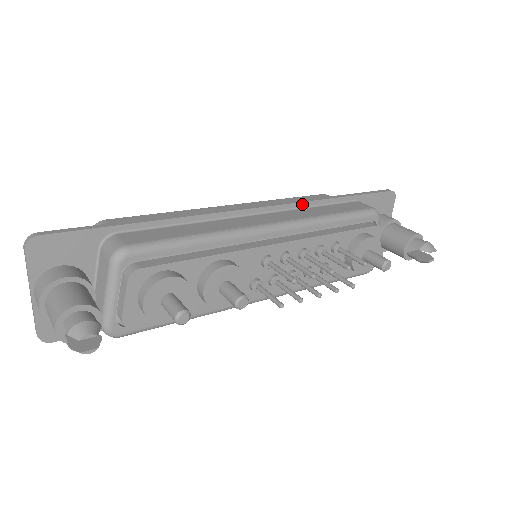
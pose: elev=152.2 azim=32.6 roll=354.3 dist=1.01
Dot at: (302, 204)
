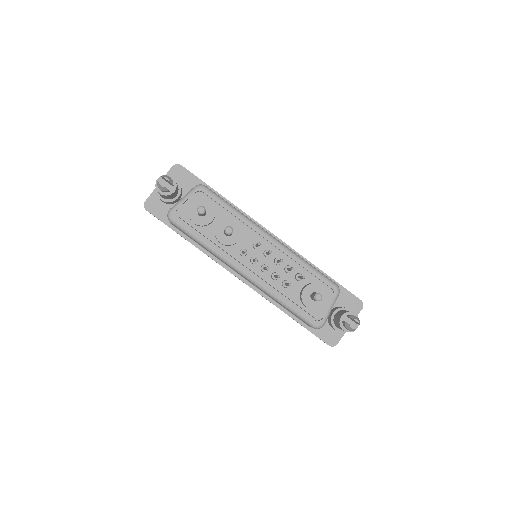
Dot at: (298, 254)
